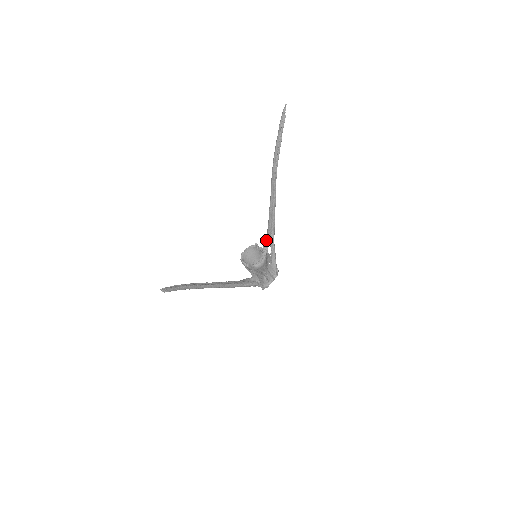
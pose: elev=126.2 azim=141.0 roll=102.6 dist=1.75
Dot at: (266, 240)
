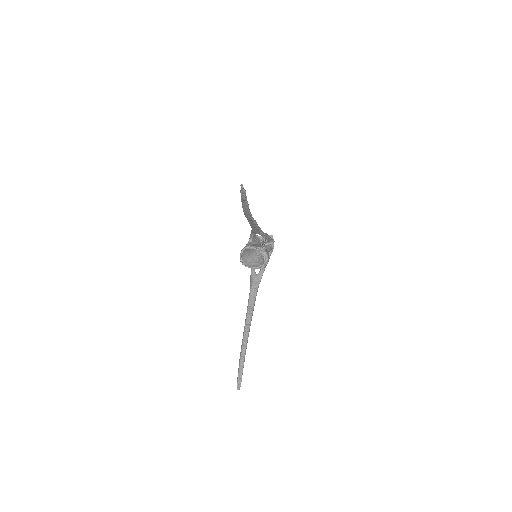
Dot at: (253, 233)
